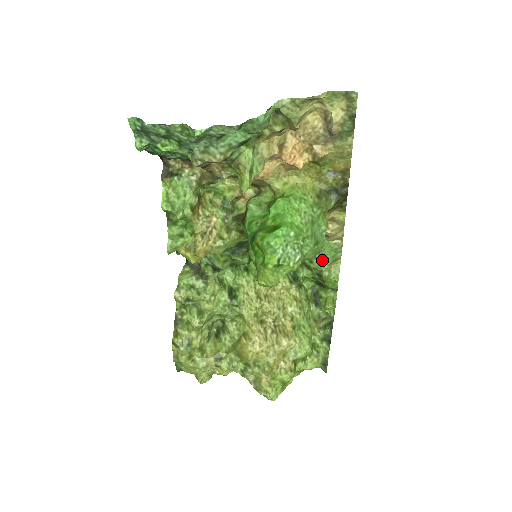
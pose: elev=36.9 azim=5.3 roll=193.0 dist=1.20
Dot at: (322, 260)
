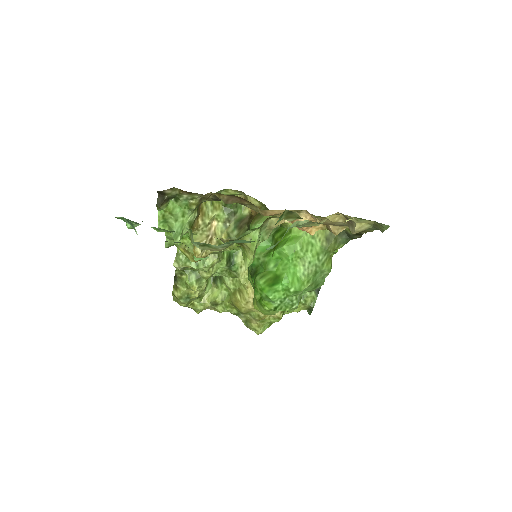
Dot at: occluded
